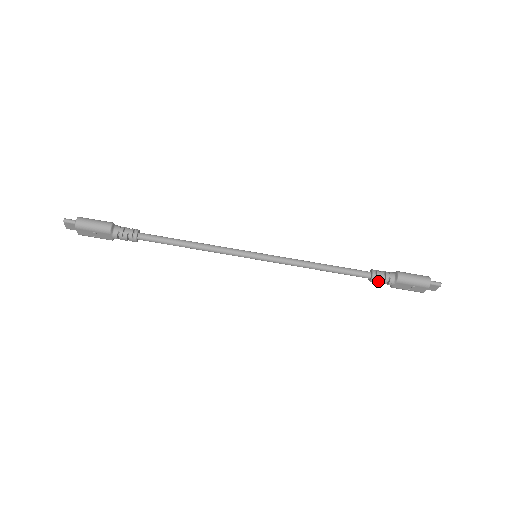
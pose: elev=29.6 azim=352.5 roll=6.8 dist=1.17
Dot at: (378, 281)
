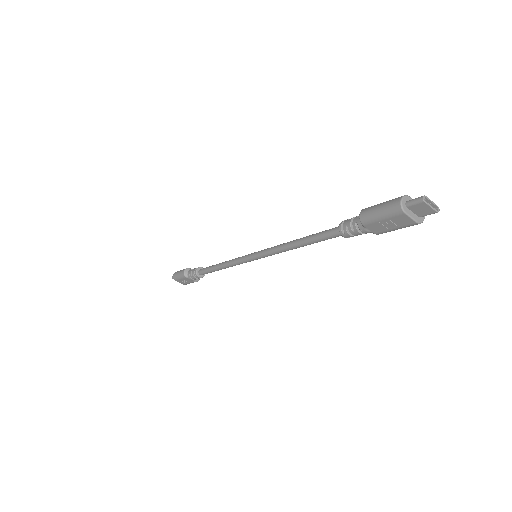
Dot at: (354, 233)
